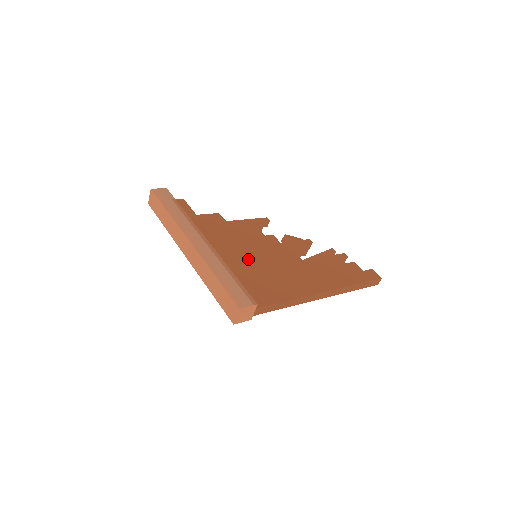
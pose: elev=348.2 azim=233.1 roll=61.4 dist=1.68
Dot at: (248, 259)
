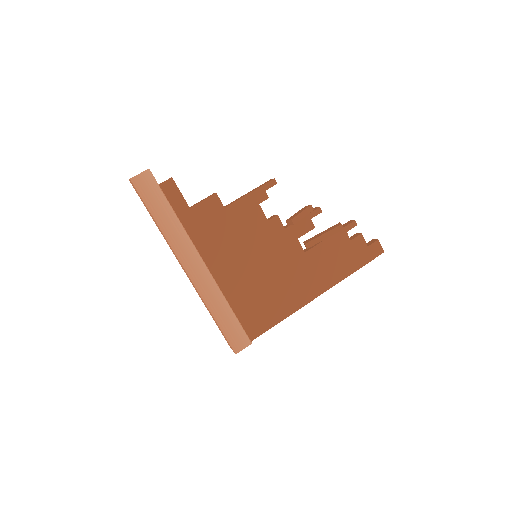
Dot at: (247, 272)
